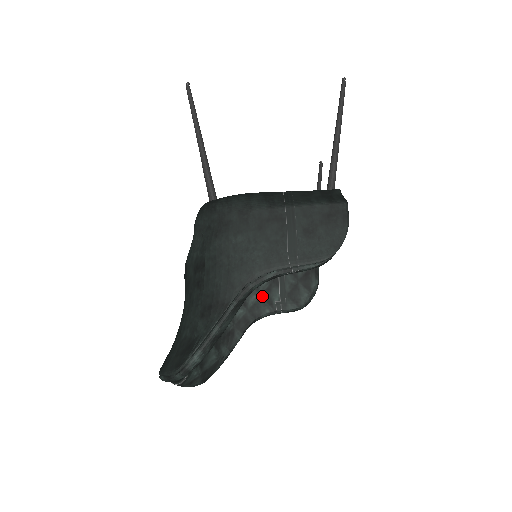
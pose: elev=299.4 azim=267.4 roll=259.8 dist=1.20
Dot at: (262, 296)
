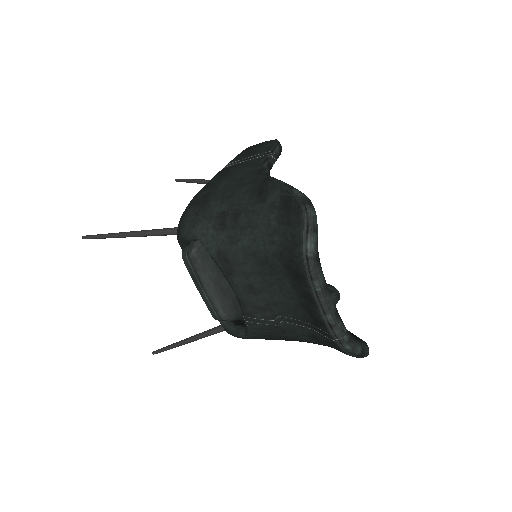
Dot at: occluded
